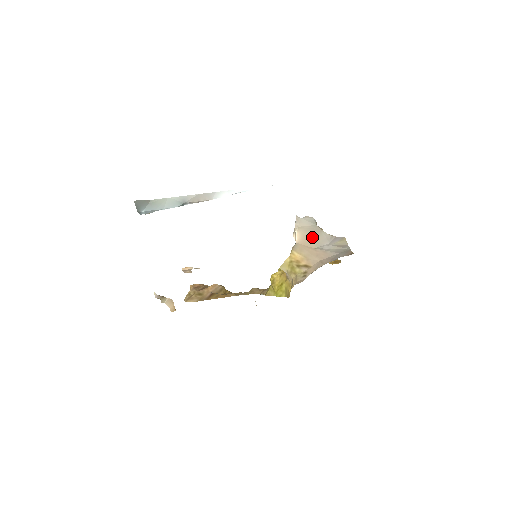
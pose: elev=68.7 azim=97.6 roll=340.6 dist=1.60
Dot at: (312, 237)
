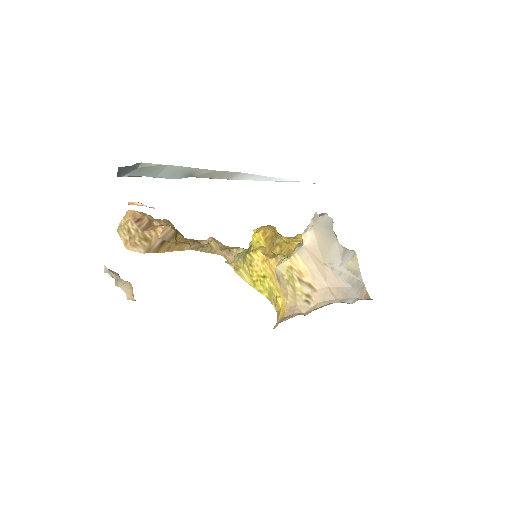
Dot at: (325, 247)
